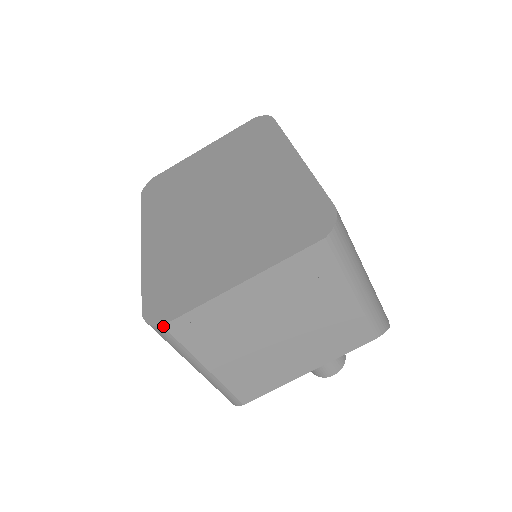
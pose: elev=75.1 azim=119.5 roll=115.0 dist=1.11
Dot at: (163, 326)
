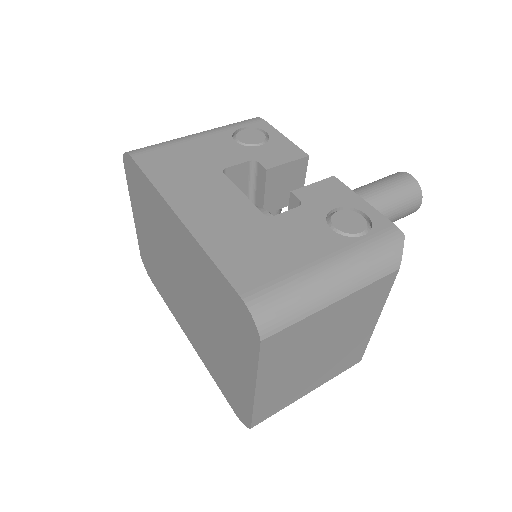
Dot at: occluded
